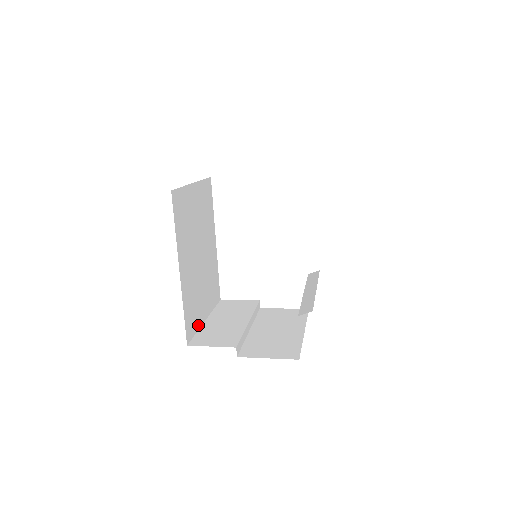
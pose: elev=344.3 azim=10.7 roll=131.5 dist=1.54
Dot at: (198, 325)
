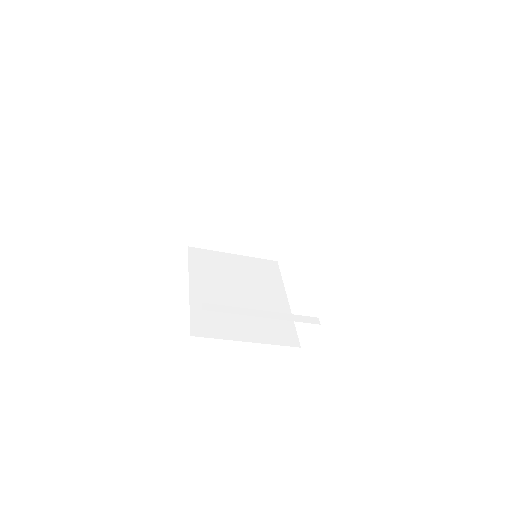
Dot at: (225, 336)
